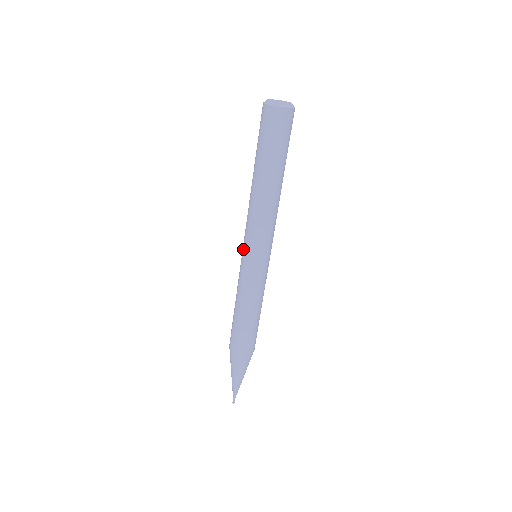
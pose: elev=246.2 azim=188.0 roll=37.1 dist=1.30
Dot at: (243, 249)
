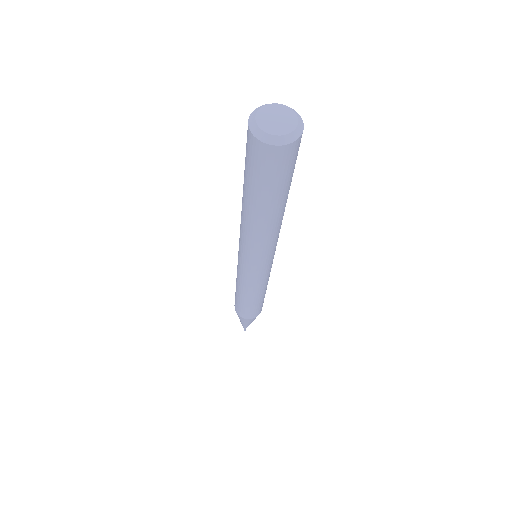
Dot at: (251, 267)
